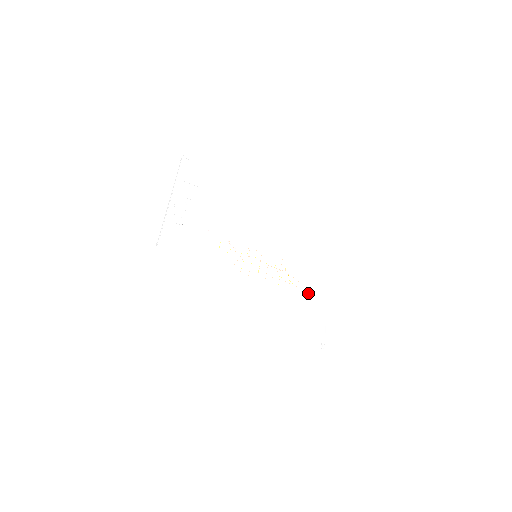
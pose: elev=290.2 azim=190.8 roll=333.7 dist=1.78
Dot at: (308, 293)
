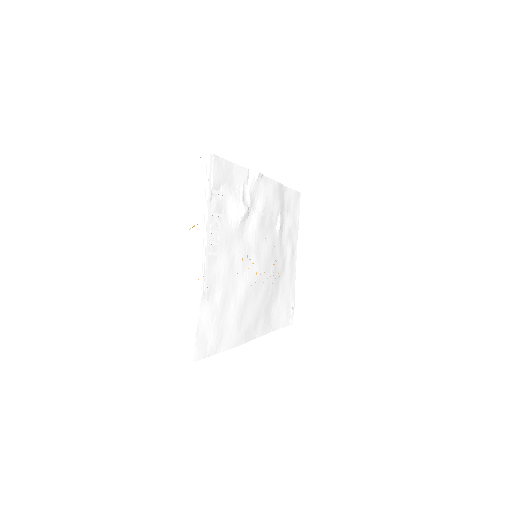
Dot at: (284, 276)
